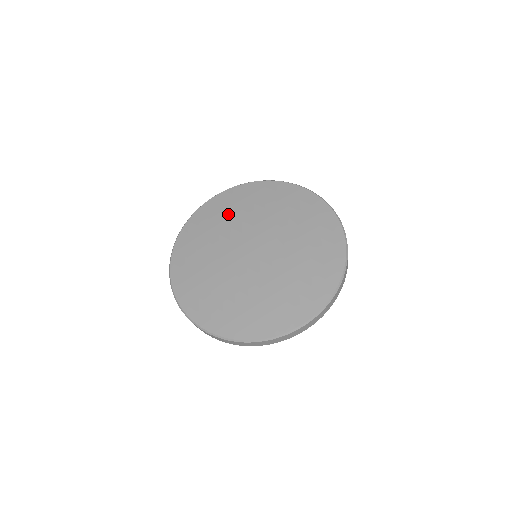
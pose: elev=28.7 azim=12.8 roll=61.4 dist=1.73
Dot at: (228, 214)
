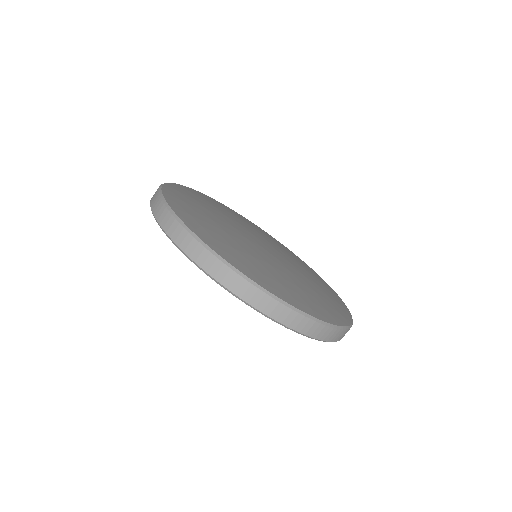
Dot at: (206, 204)
